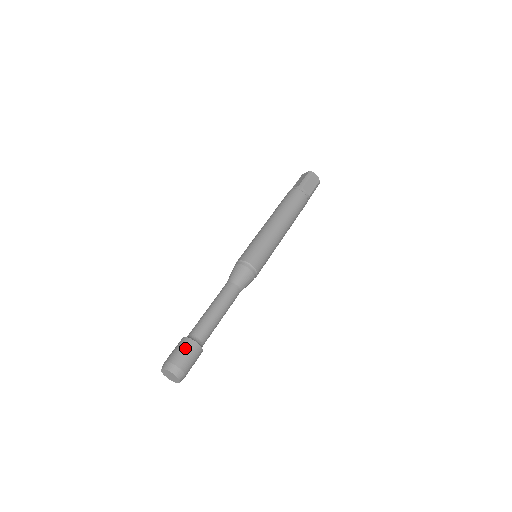
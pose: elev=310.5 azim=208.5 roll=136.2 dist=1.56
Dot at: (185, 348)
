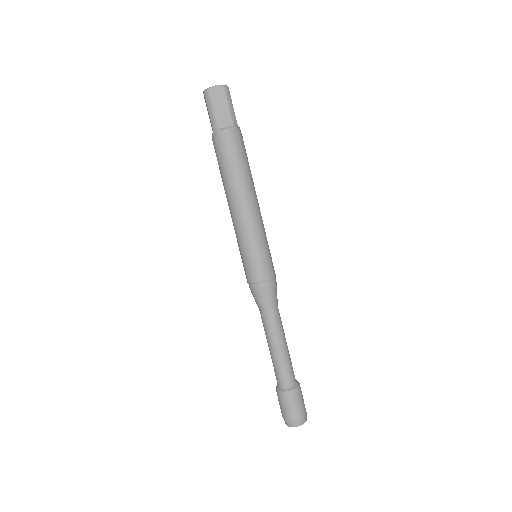
Dot at: (284, 403)
